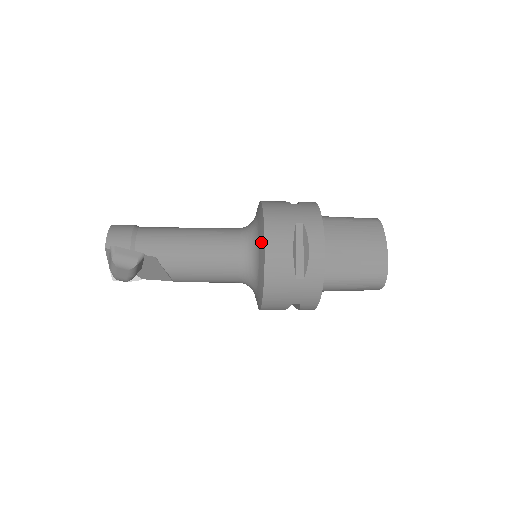
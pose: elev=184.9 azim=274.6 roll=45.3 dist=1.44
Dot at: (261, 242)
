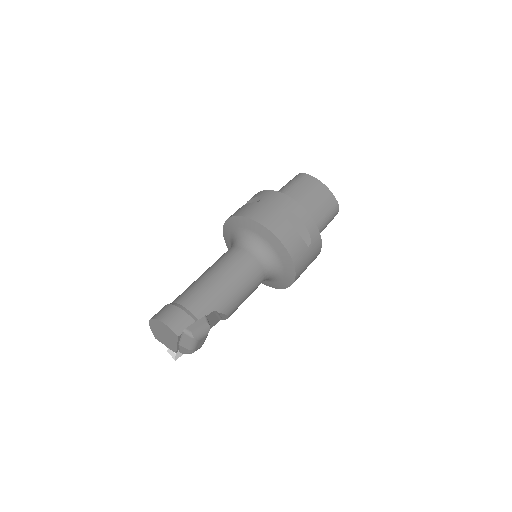
Dot at: (273, 241)
